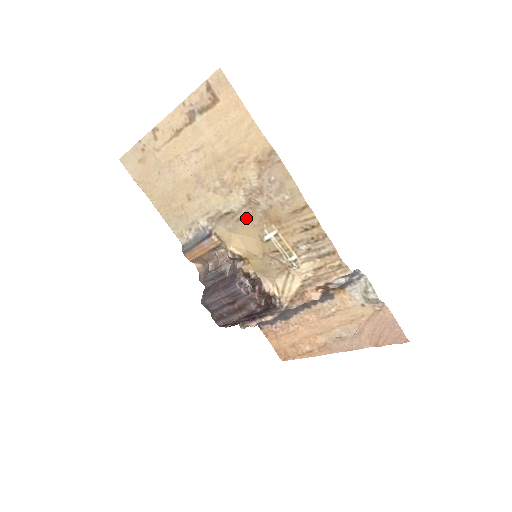
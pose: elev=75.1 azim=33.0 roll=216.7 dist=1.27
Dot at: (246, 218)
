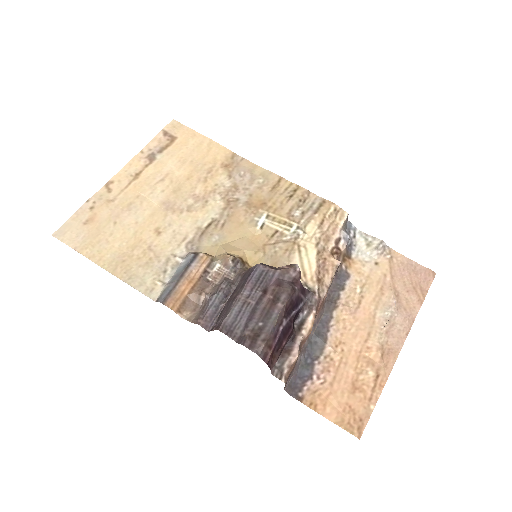
Dot at: (230, 220)
